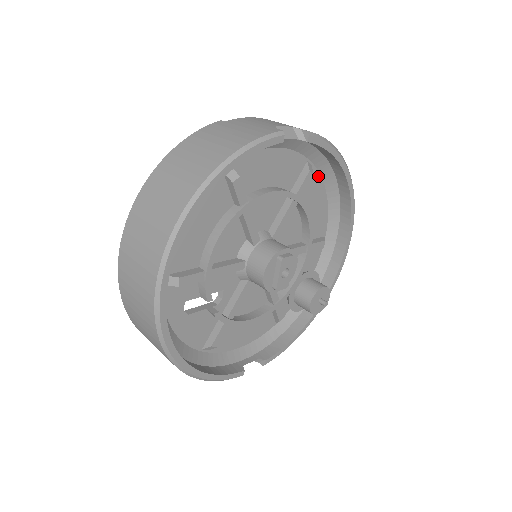
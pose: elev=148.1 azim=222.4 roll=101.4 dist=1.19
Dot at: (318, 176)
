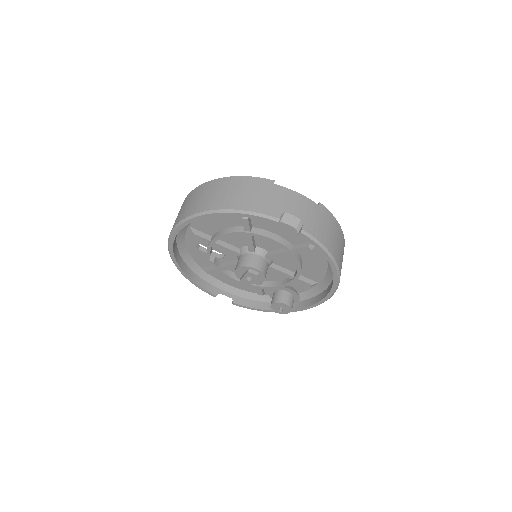
Dot at: occluded
